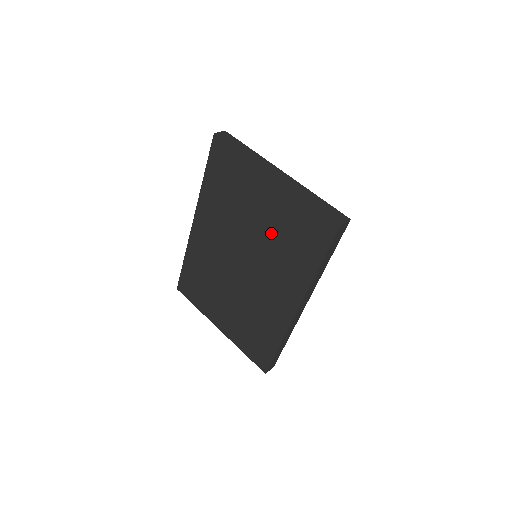
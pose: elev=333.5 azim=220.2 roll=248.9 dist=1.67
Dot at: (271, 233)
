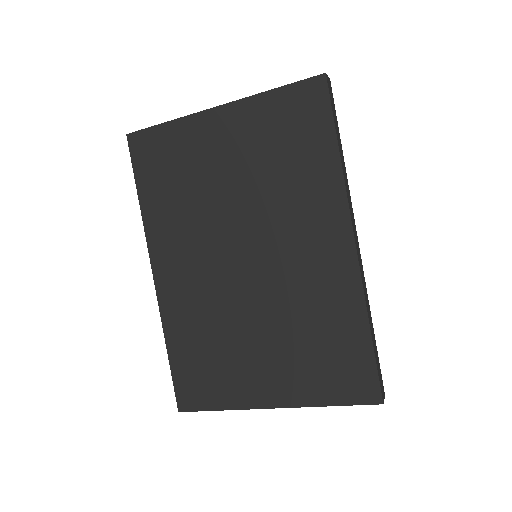
Dot at: (256, 174)
